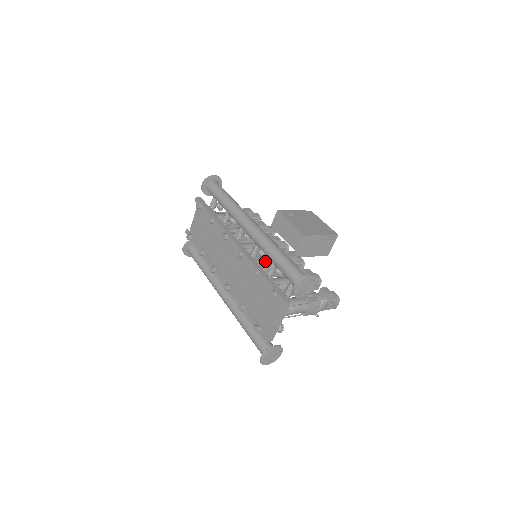
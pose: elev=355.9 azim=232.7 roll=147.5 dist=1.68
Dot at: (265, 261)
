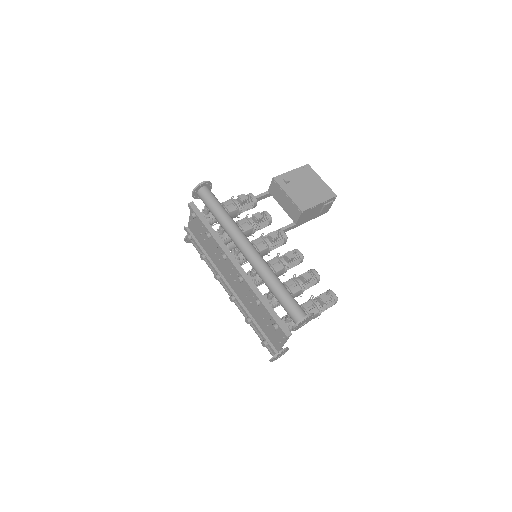
Dot at: occluded
